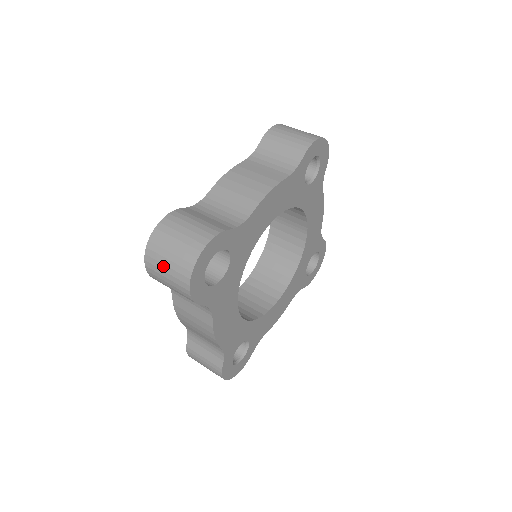
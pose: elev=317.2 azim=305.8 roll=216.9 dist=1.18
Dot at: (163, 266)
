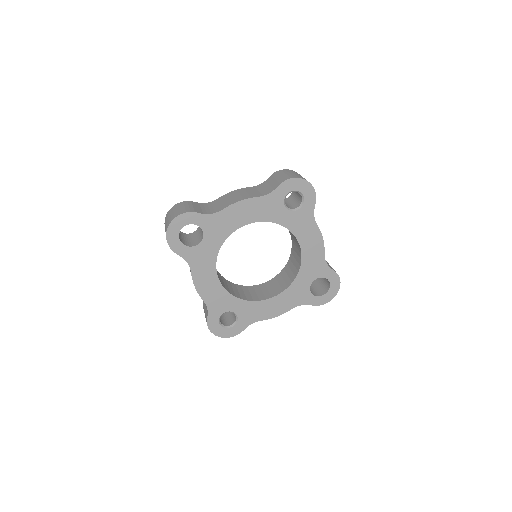
Dot at: (165, 226)
